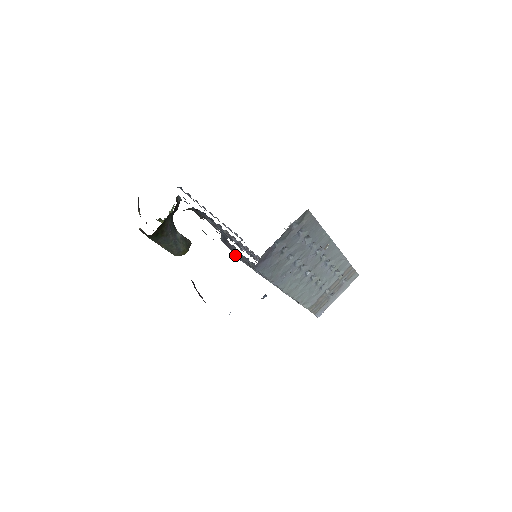
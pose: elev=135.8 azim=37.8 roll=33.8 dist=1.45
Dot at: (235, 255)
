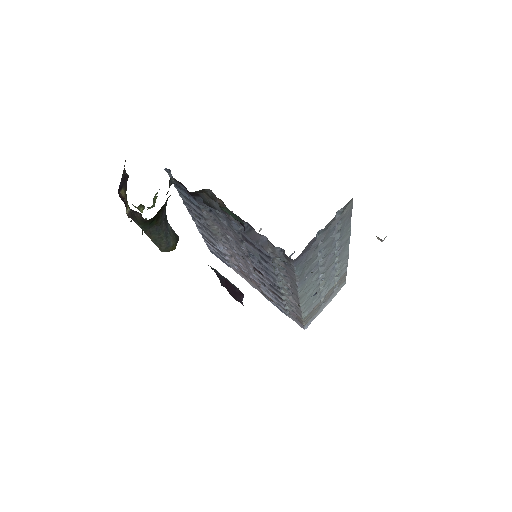
Dot at: (261, 248)
